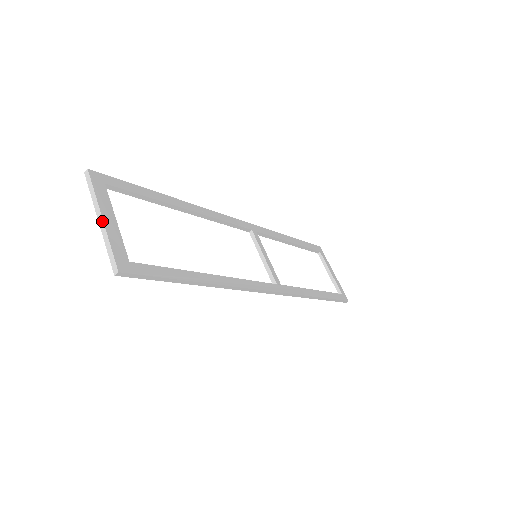
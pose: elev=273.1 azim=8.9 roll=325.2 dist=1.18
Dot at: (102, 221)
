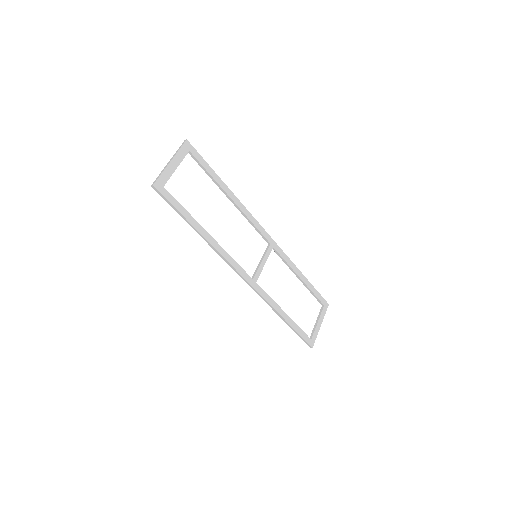
Dot at: (169, 163)
